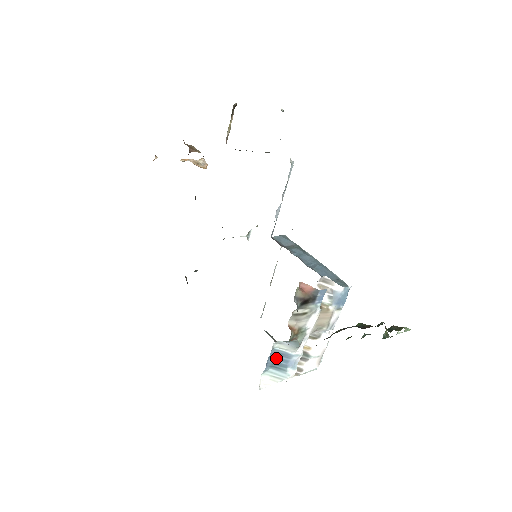
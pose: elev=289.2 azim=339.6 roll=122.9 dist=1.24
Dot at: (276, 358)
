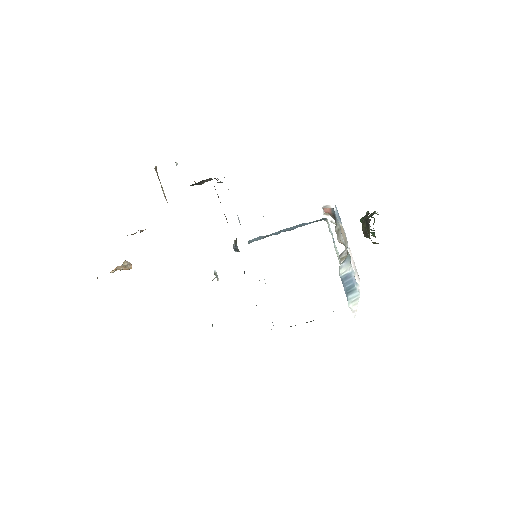
Dot at: (345, 284)
